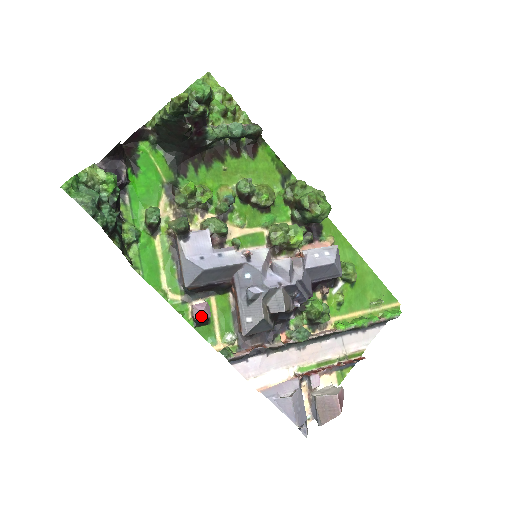
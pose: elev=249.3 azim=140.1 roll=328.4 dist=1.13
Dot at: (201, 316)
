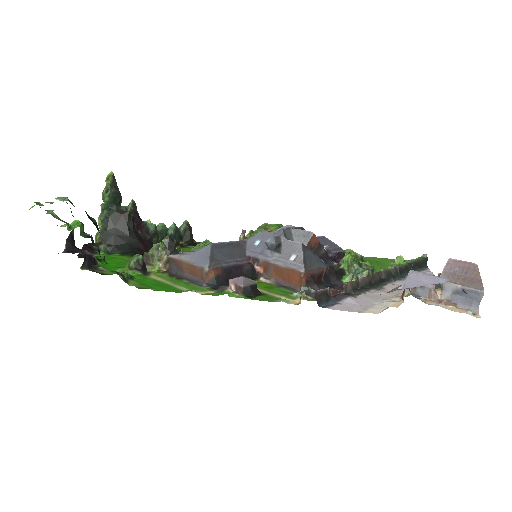
Dot at: (246, 281)
